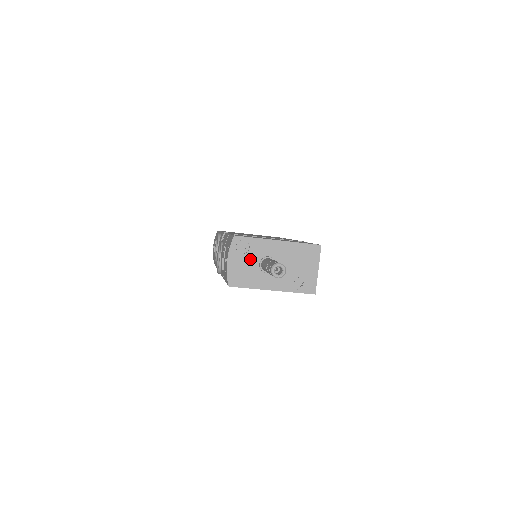
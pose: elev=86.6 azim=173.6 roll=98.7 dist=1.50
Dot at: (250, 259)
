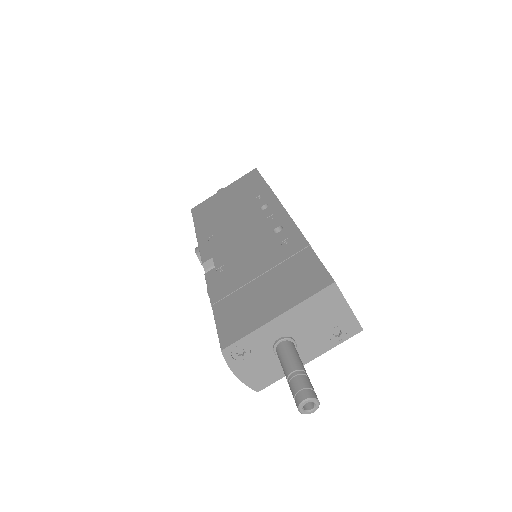
Dot at: (259, 356)
